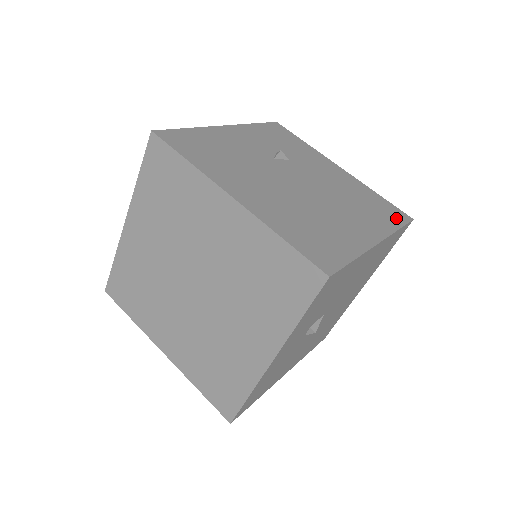
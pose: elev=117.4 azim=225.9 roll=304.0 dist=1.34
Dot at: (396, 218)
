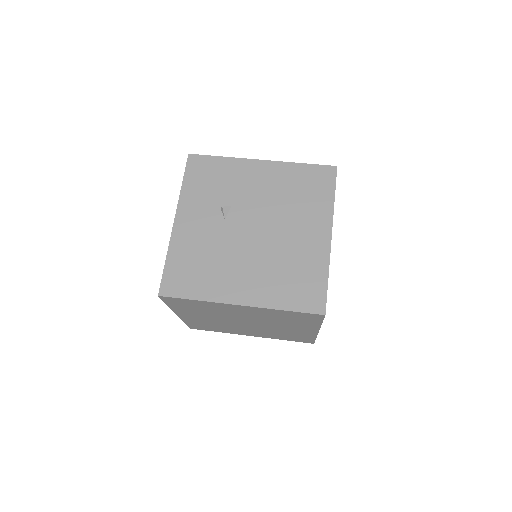
Dot at: (327, 184)
